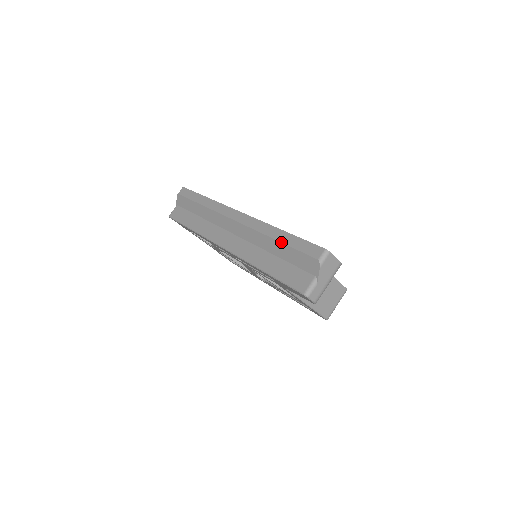
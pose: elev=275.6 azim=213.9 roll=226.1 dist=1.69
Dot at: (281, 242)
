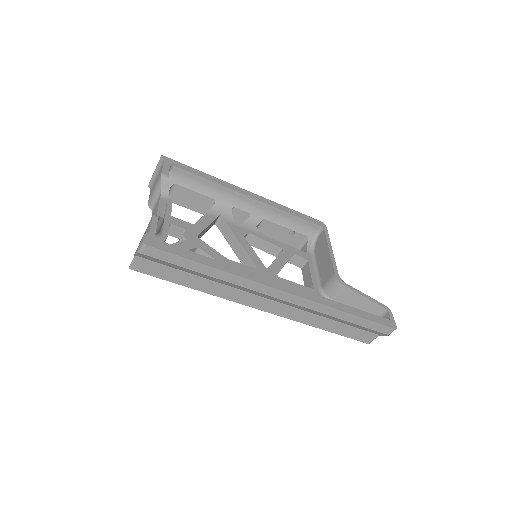
Dot at: (350, 323)
